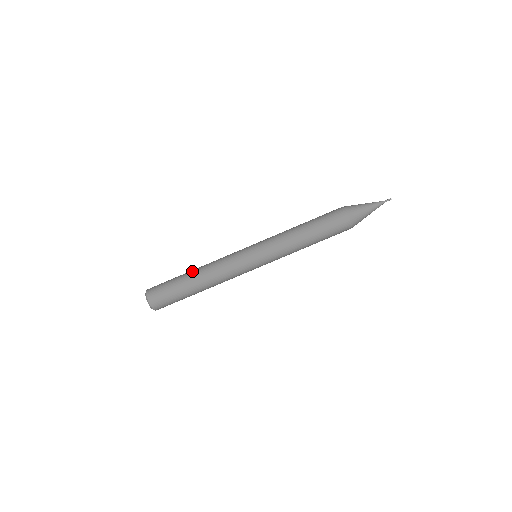
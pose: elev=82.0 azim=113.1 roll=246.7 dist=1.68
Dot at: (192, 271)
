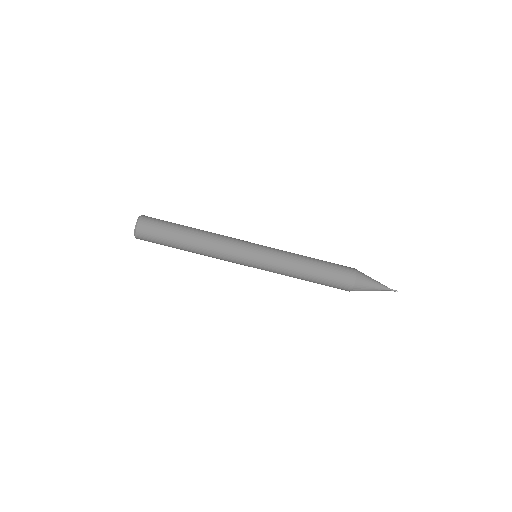
Dot at: occluded
